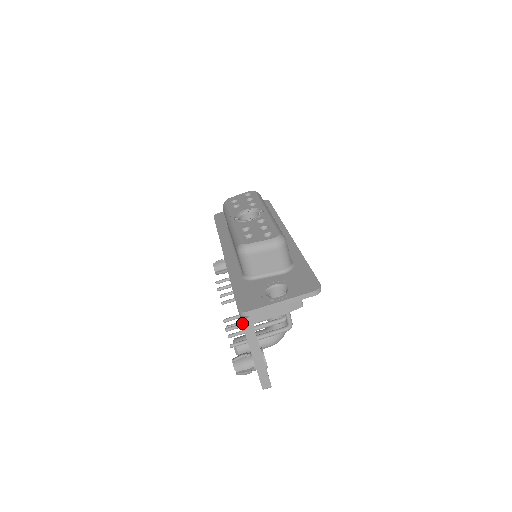
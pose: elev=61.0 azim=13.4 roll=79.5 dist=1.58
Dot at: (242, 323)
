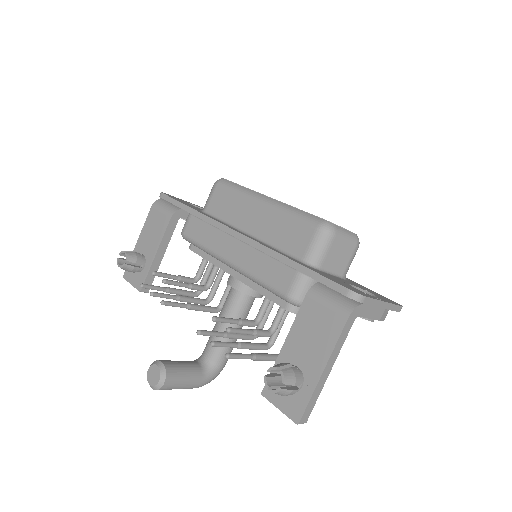
Dot at: (345, 311)
